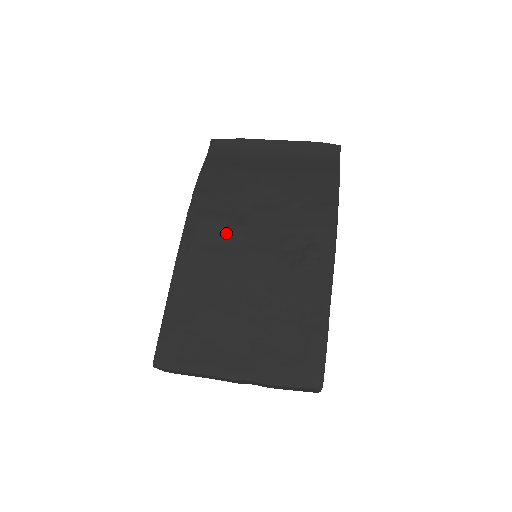
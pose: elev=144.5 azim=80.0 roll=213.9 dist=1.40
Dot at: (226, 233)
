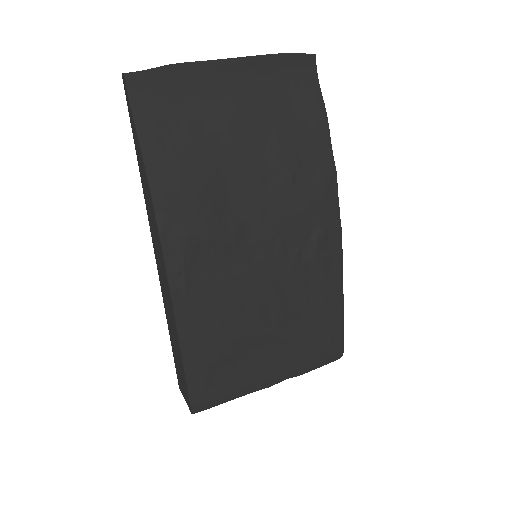
Dot at: (223, 250)
